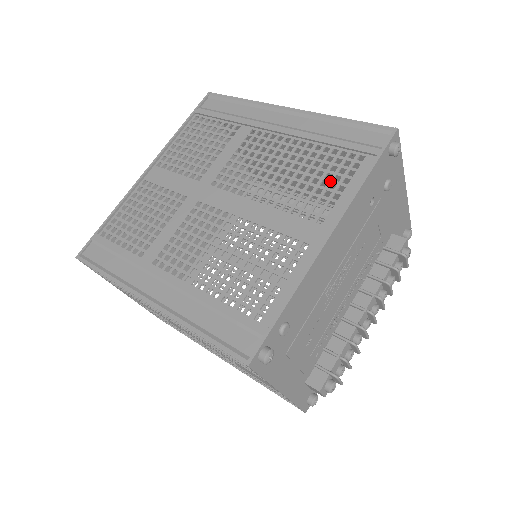
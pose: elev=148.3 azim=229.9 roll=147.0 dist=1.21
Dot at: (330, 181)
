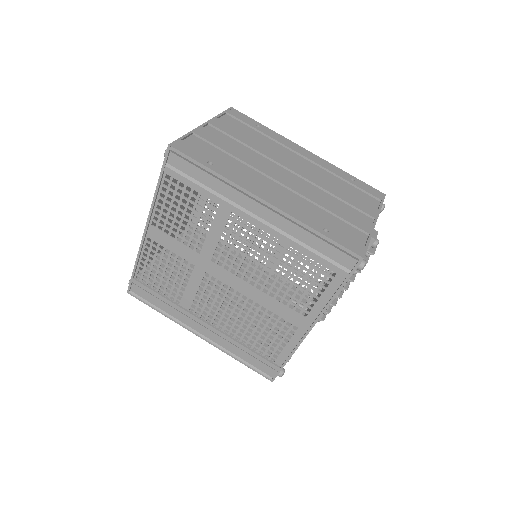
Dot at: (309, 287)
